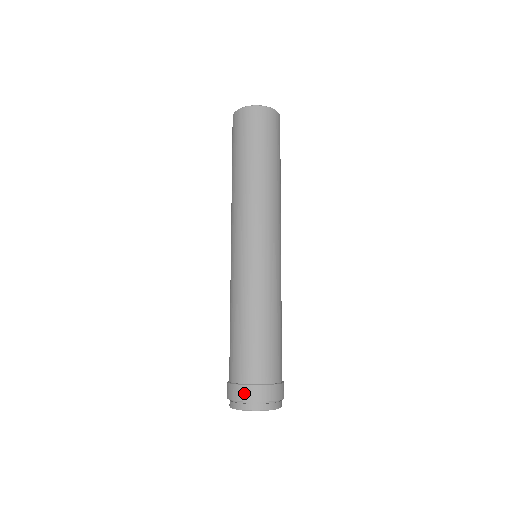
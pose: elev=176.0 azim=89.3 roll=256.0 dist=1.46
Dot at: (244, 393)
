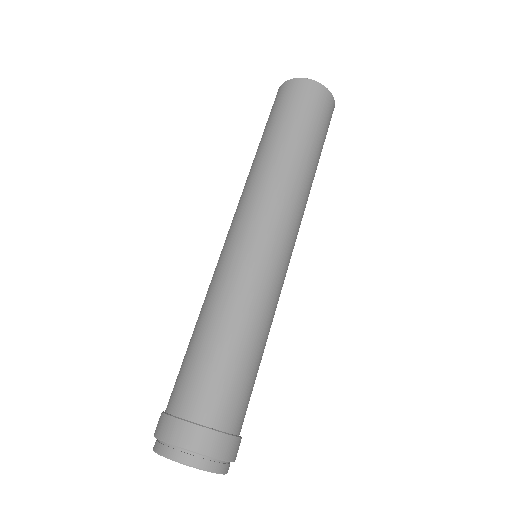
Dot at: (173, 430)
